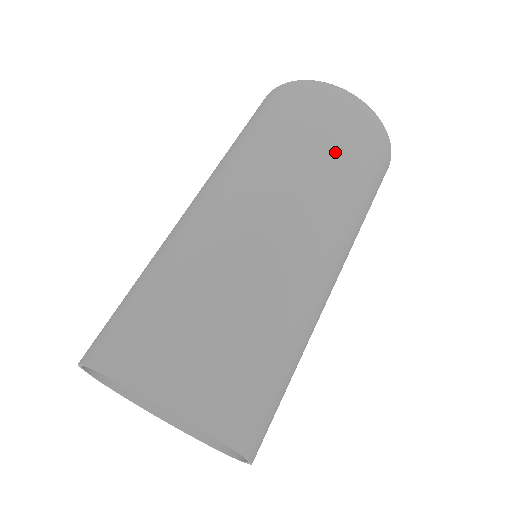
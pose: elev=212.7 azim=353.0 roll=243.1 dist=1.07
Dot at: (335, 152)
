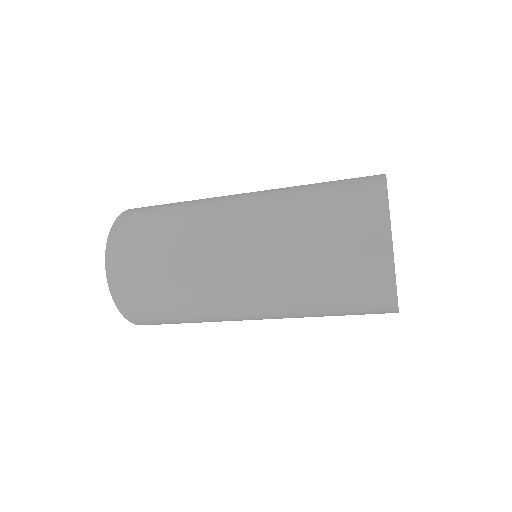
Dot at: (325, 295)
